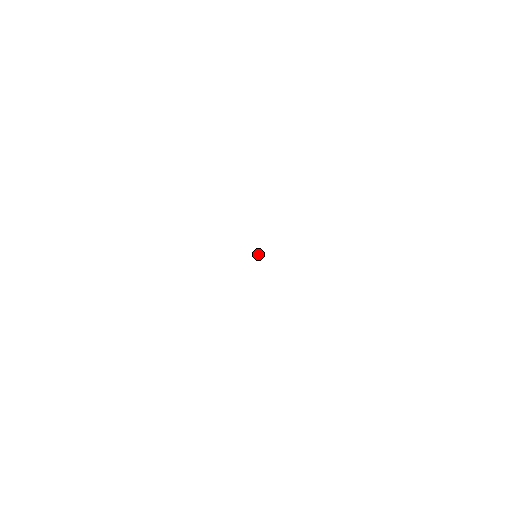
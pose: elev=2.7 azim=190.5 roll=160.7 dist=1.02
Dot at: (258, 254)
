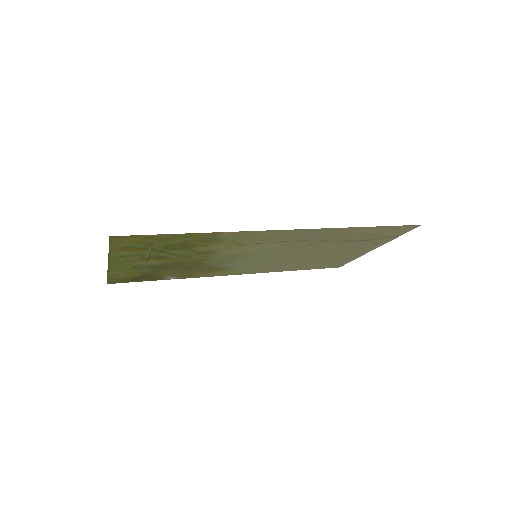
Dot at: (362, 255)
